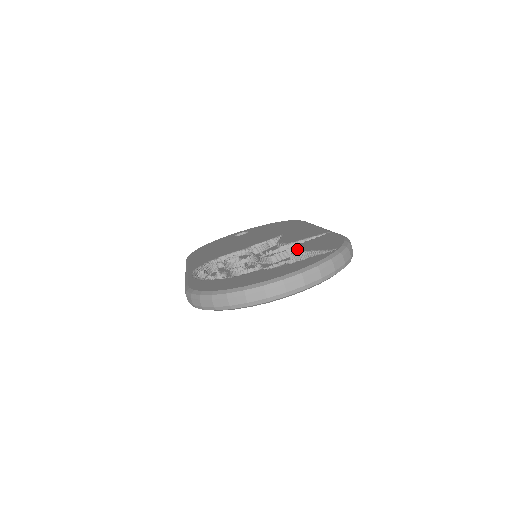
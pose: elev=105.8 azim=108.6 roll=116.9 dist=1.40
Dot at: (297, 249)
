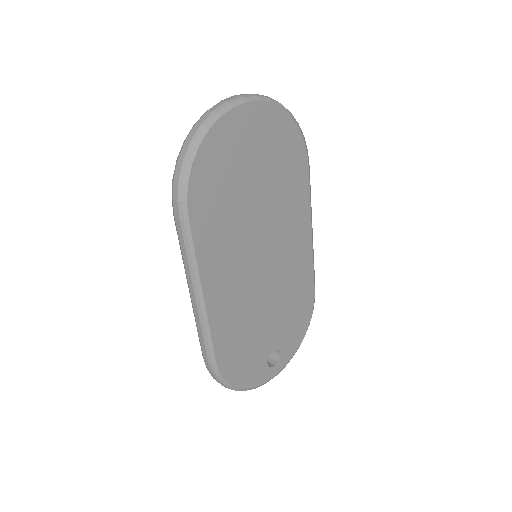
Dot at: occluded
